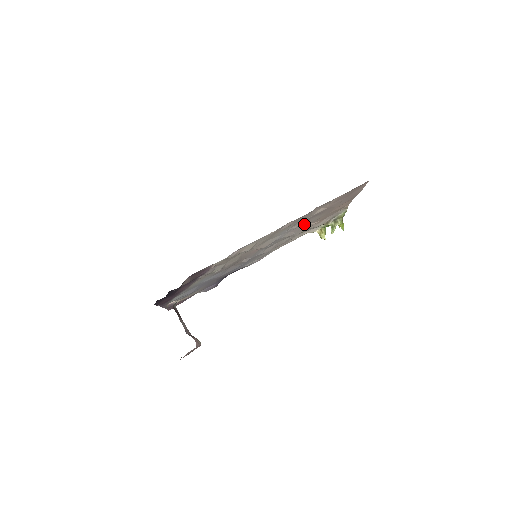
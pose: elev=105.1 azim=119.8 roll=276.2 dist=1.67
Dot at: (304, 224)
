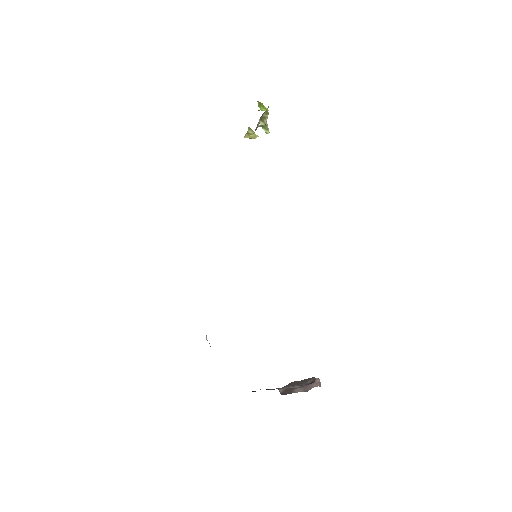
Dot at: occluded
